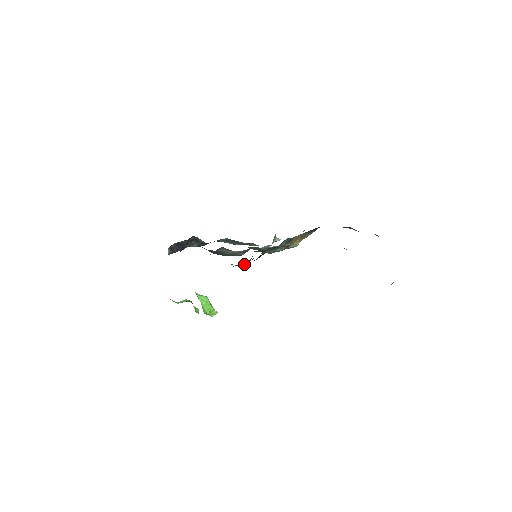
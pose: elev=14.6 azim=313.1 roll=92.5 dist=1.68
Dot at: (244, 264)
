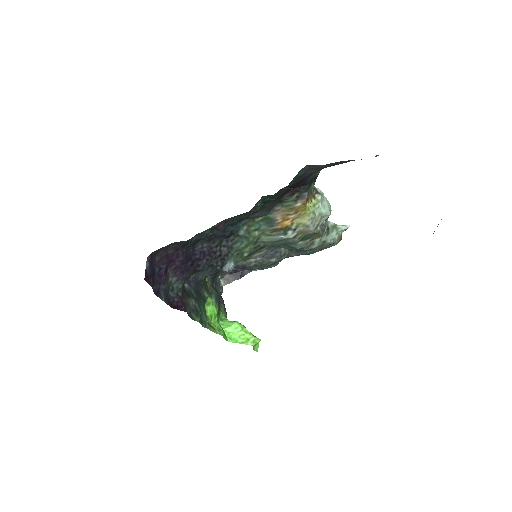
Dot at: (215, 269)
